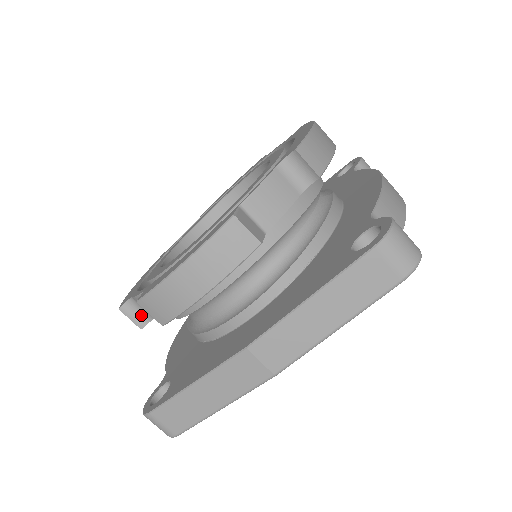
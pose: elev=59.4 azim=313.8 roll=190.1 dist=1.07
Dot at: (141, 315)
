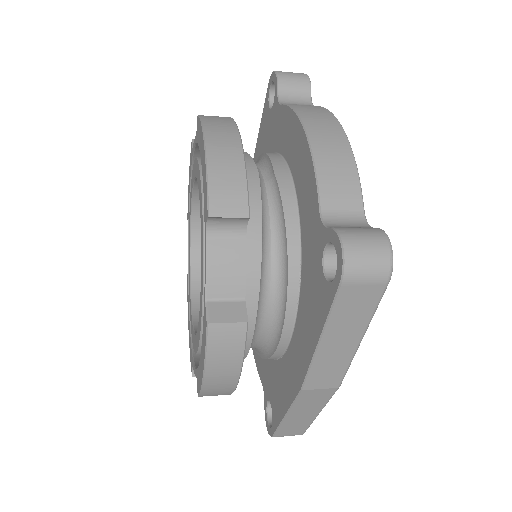
Dot at: occluded
